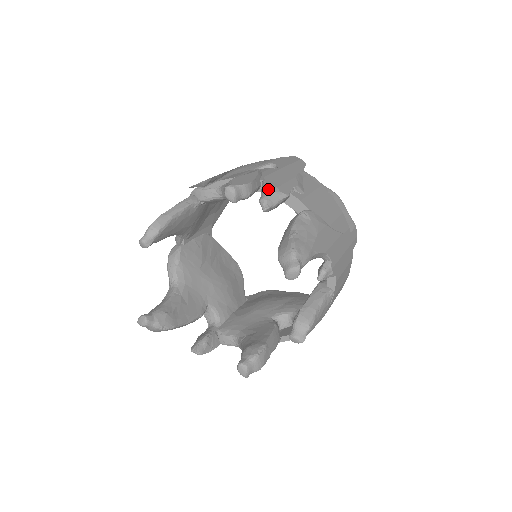
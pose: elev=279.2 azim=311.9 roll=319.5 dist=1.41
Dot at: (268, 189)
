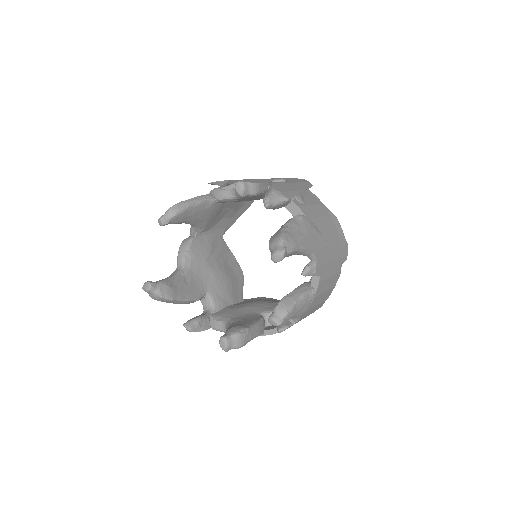
Dot at: (272, 191)
